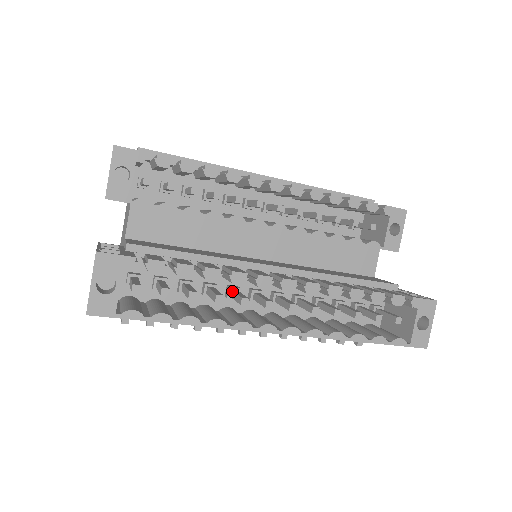
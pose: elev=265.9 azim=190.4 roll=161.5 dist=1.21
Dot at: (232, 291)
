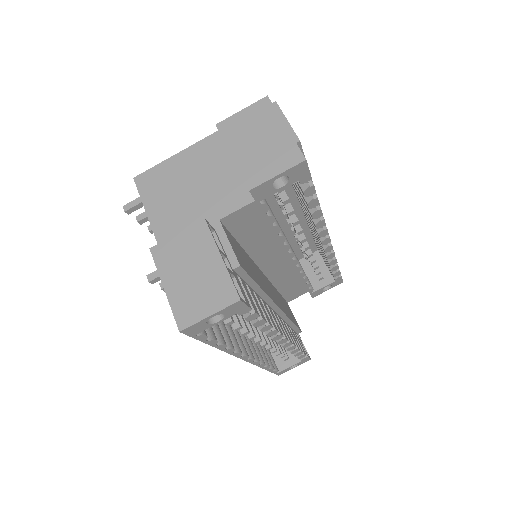
Dot at: occluded
